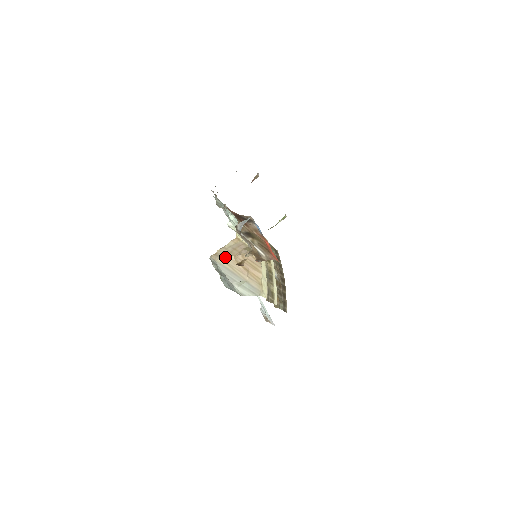
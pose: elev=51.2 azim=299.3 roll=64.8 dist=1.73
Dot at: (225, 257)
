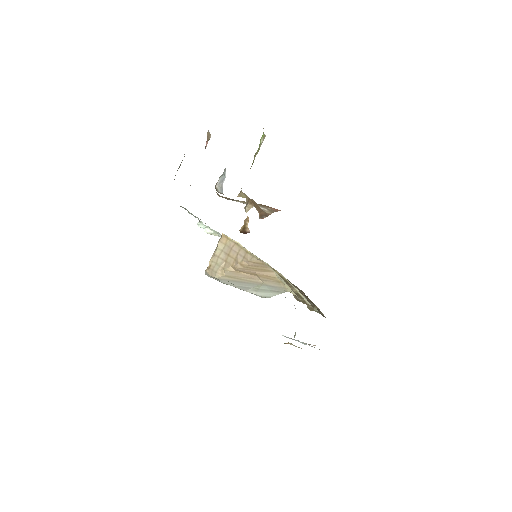
Dot at: (222, 270)
